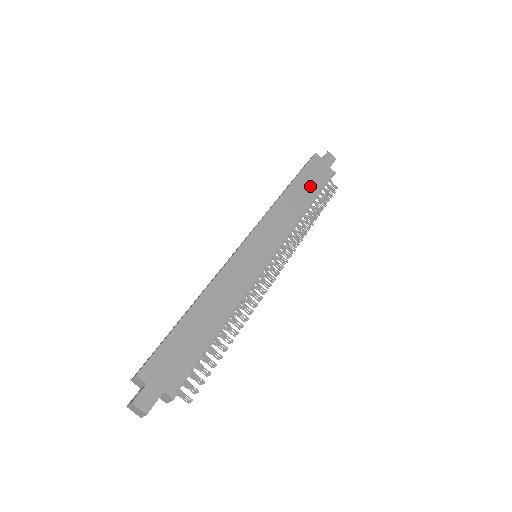
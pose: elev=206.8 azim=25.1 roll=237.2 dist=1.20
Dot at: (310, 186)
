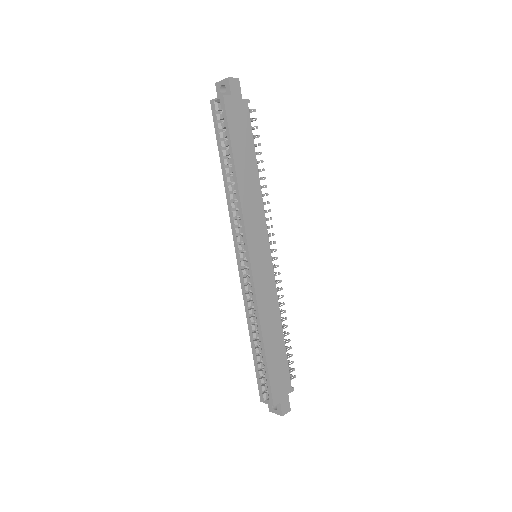
Dot at: (245, 146)
